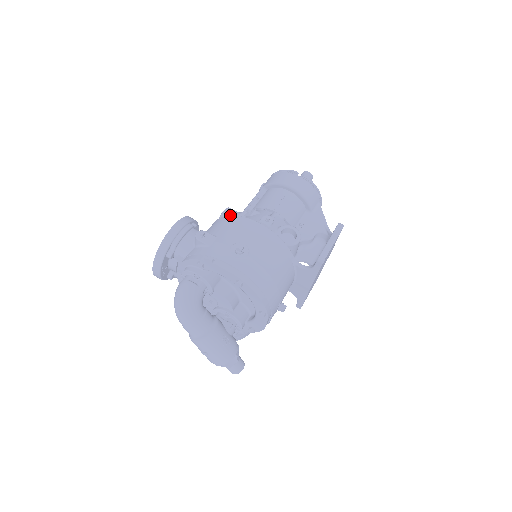
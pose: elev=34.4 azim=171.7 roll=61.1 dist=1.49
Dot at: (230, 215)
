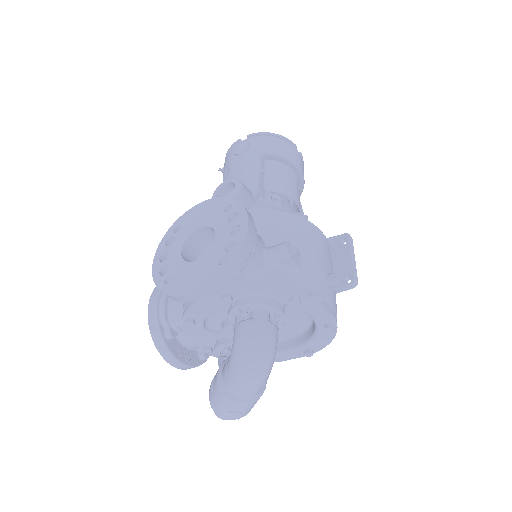
Dot at: occluded
